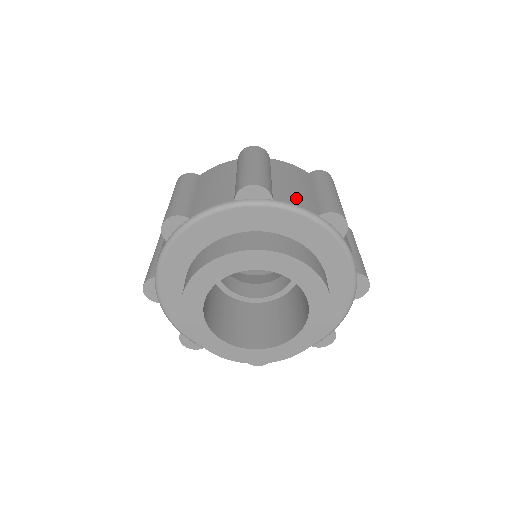
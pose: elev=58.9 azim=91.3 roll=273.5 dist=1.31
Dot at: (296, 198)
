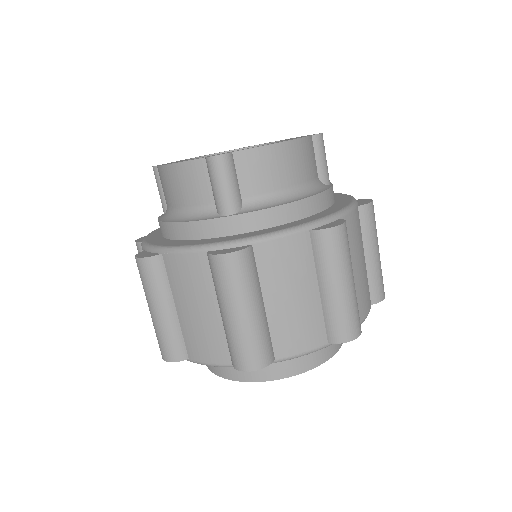
Dot at: (300, 336)
